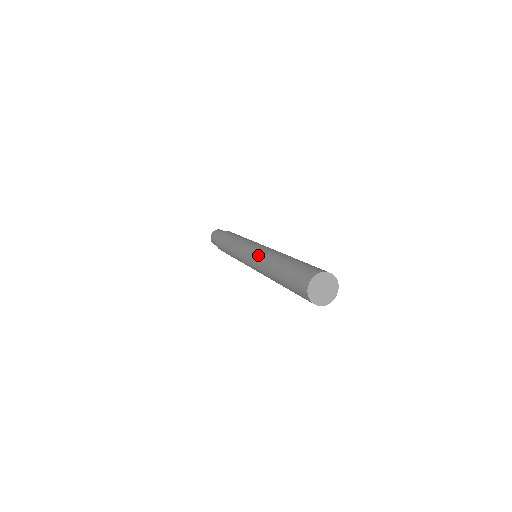
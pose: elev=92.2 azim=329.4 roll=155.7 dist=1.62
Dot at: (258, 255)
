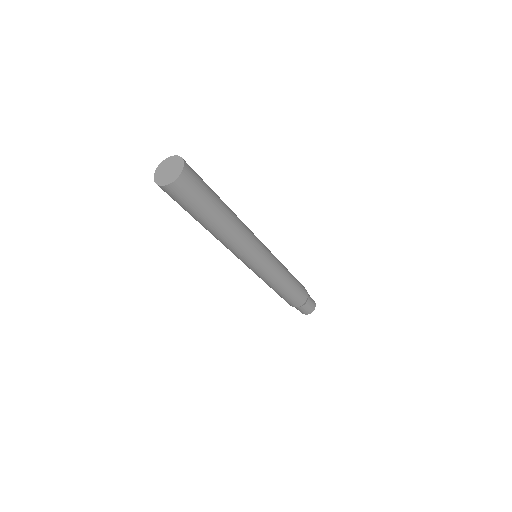
Dot at: occluded
